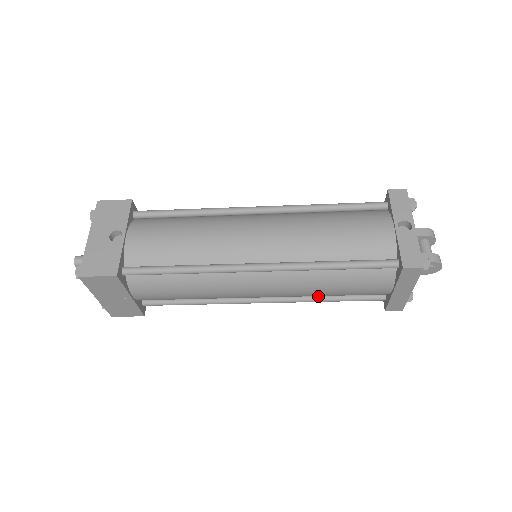
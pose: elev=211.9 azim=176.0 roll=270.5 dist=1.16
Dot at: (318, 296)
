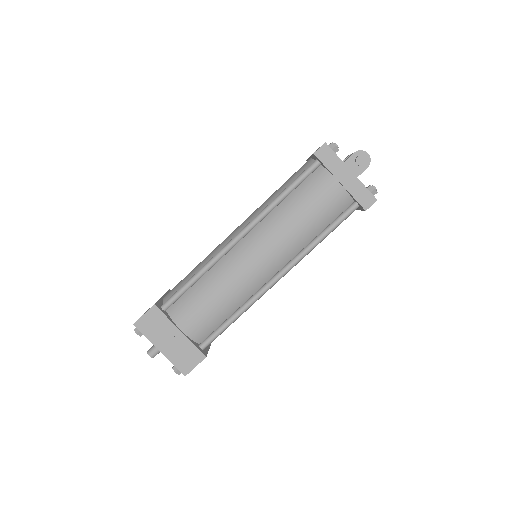
Dot at: (311, 241)
